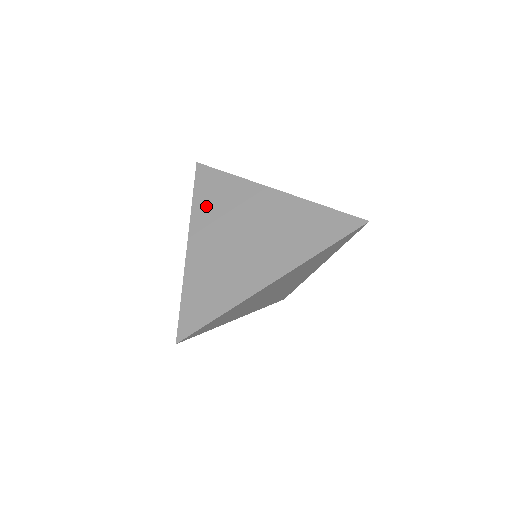
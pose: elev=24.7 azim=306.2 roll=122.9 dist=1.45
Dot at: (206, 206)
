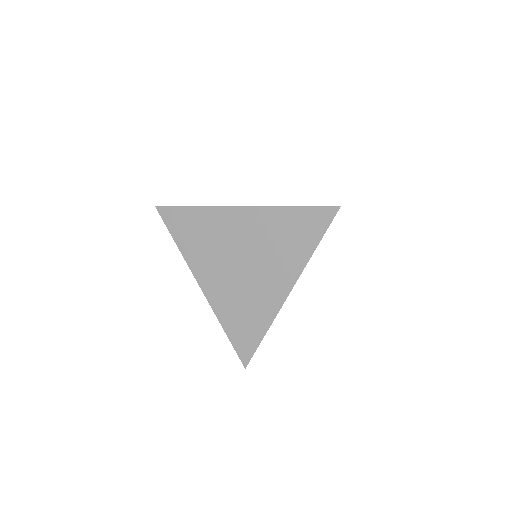
Dot at: (193, 247)
